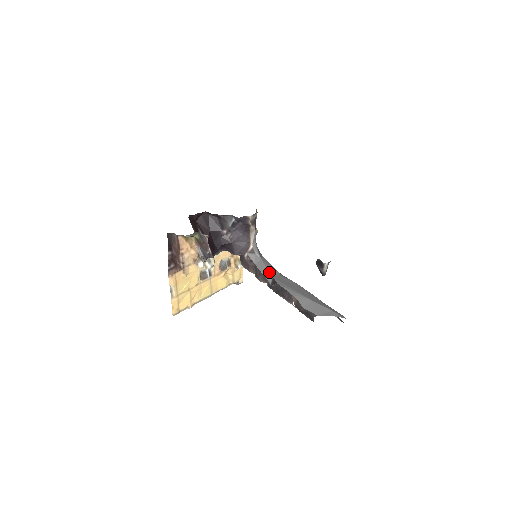
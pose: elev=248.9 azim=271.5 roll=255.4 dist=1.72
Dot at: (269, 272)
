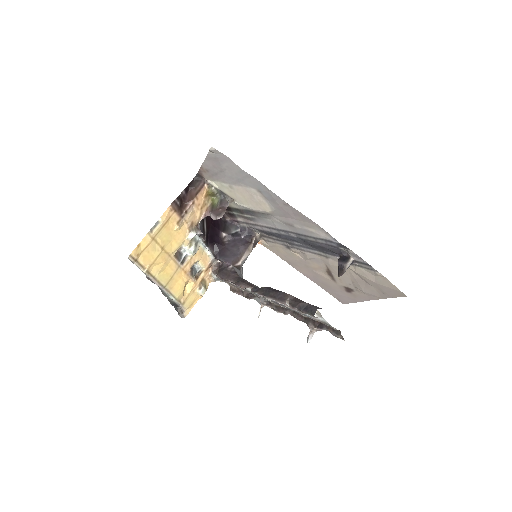
Dot at: occluded
